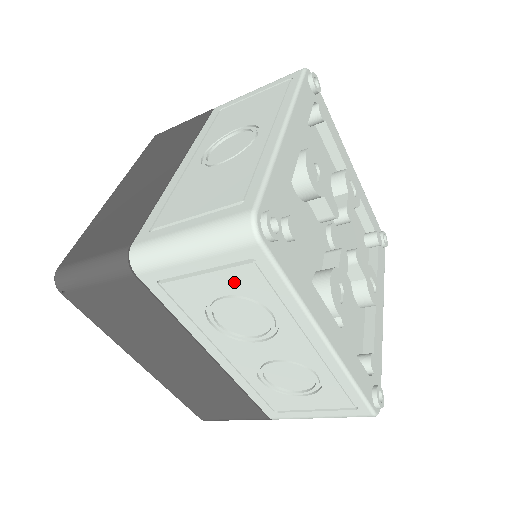
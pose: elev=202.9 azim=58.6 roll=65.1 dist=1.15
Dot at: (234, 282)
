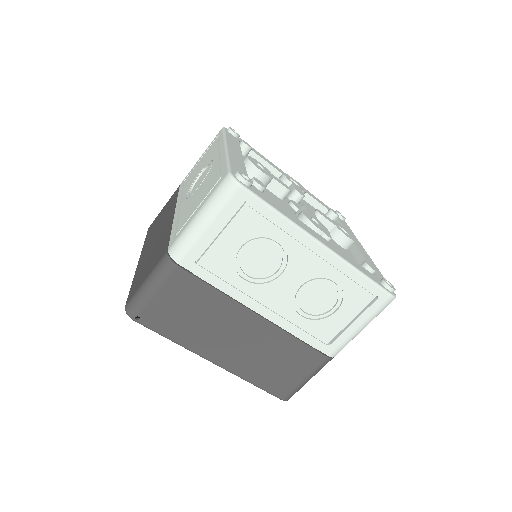
Dot at: (241, 229)
